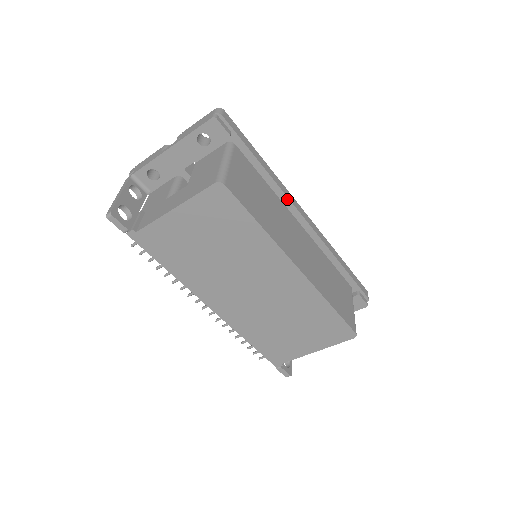
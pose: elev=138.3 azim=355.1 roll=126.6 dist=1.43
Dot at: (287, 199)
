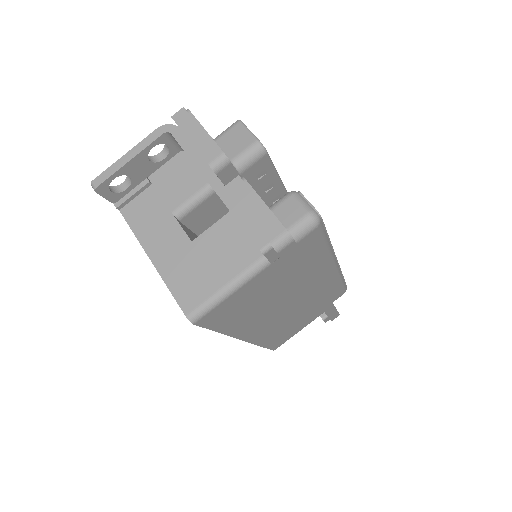
Dot at: (306, 289)
